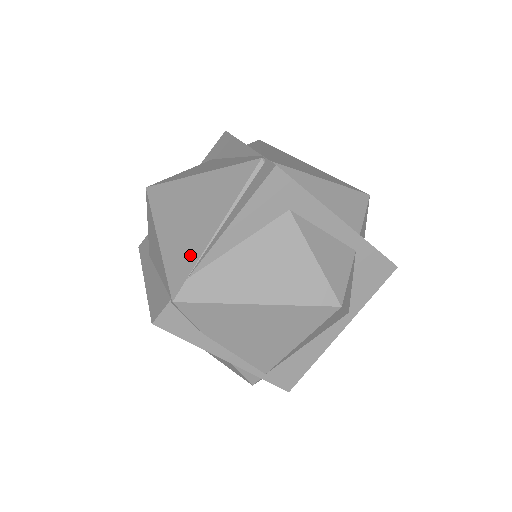
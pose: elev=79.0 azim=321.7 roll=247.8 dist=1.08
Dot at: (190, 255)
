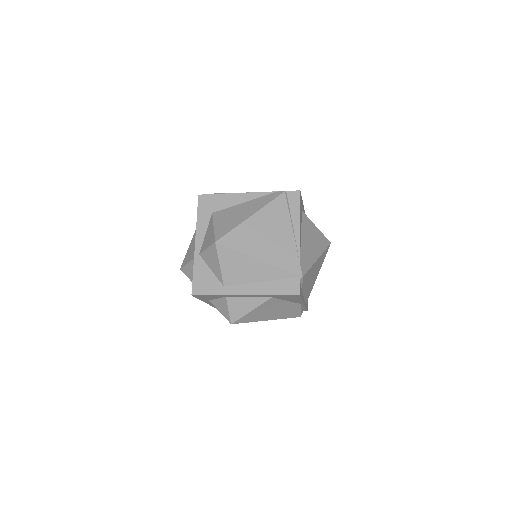
Dot at: (290, 252)
